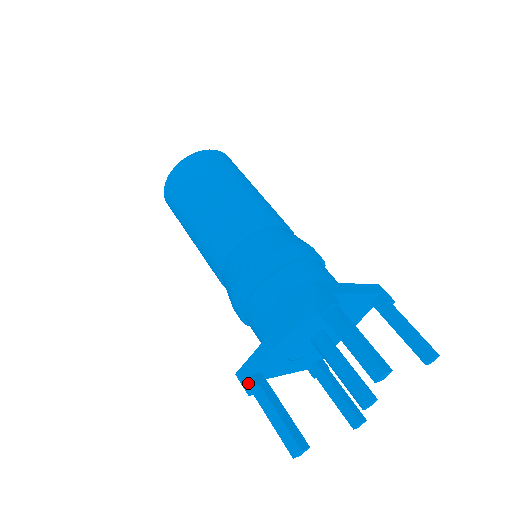
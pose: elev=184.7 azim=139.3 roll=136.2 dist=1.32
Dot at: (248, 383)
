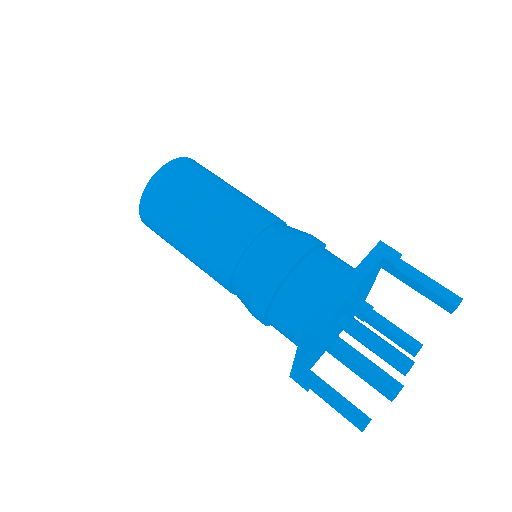
Dot at: (302, 384)
